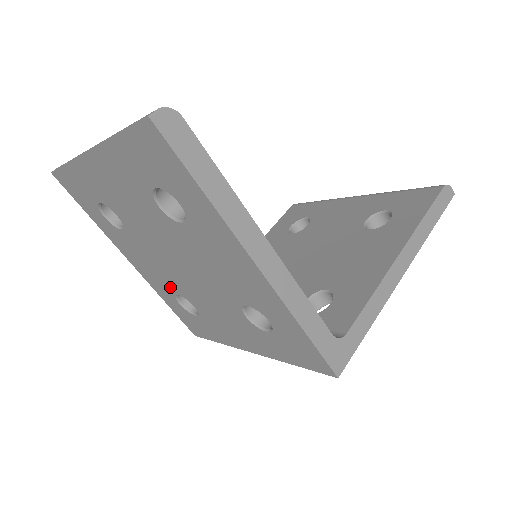
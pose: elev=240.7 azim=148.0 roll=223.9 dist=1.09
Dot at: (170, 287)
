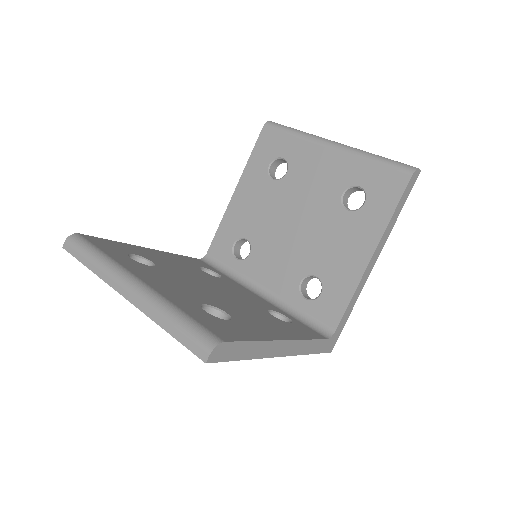
Dot at: occluded
